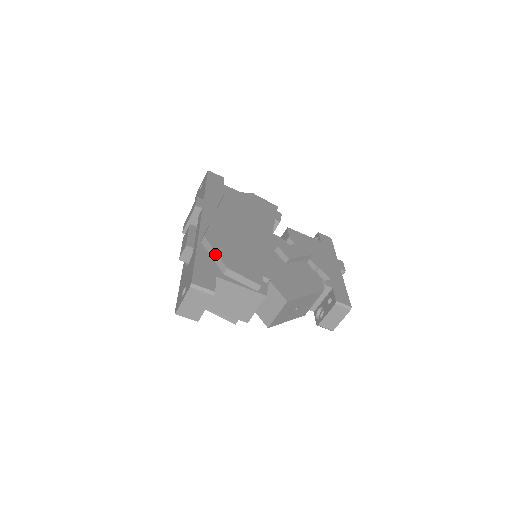
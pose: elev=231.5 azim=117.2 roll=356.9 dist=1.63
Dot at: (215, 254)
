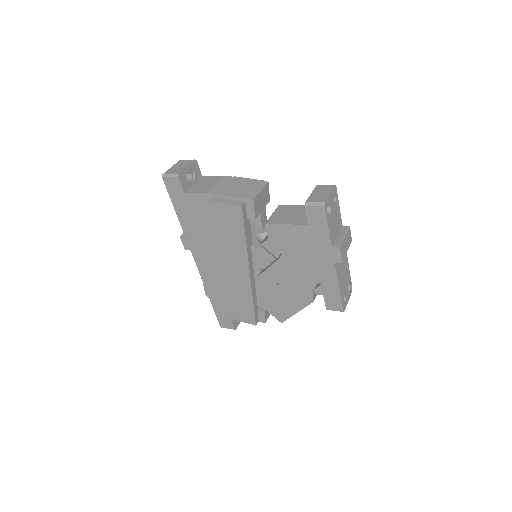
Dot at: (219, 307)
